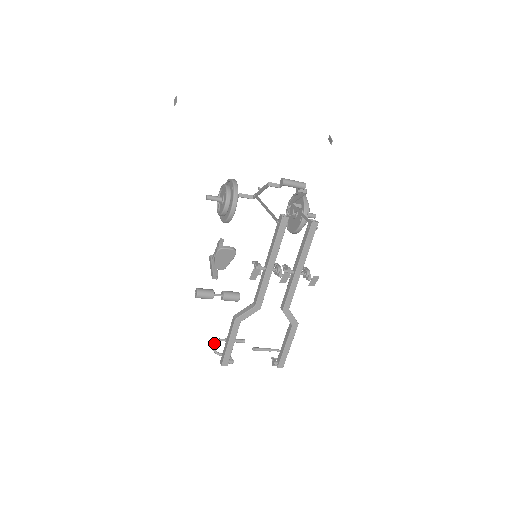
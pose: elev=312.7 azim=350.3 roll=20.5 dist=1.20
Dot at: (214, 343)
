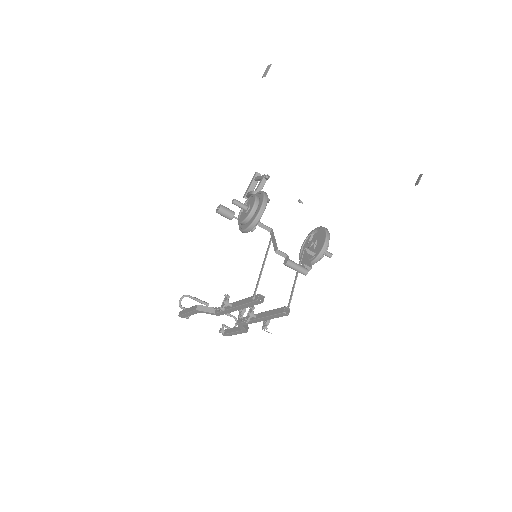
Dot at: (182, 298)
